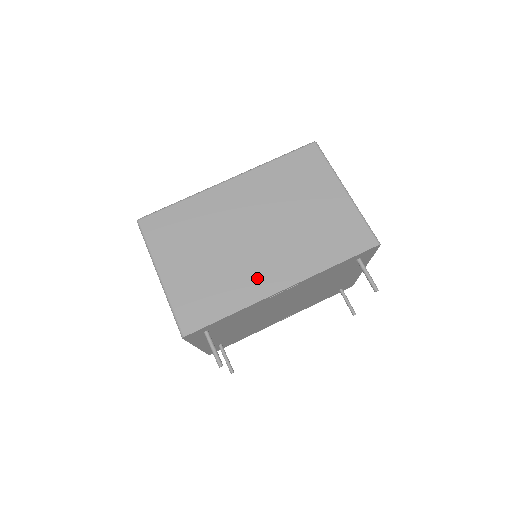
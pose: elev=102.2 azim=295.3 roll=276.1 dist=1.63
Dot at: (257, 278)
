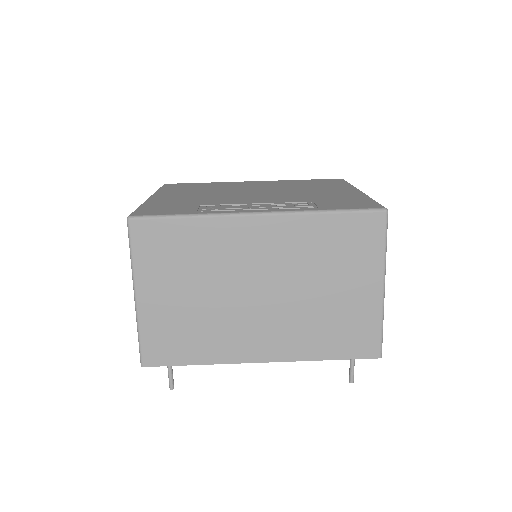
Dot at: (240, 341)
